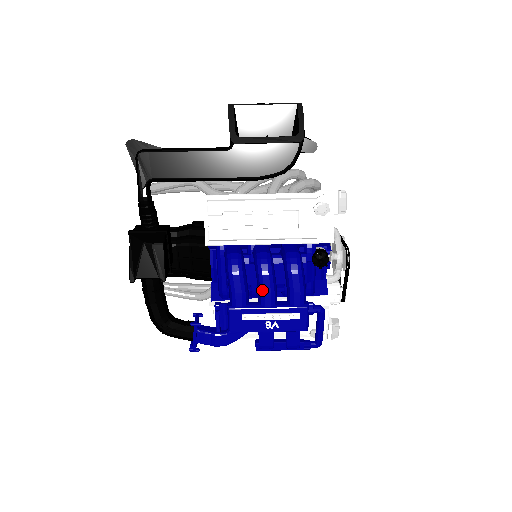
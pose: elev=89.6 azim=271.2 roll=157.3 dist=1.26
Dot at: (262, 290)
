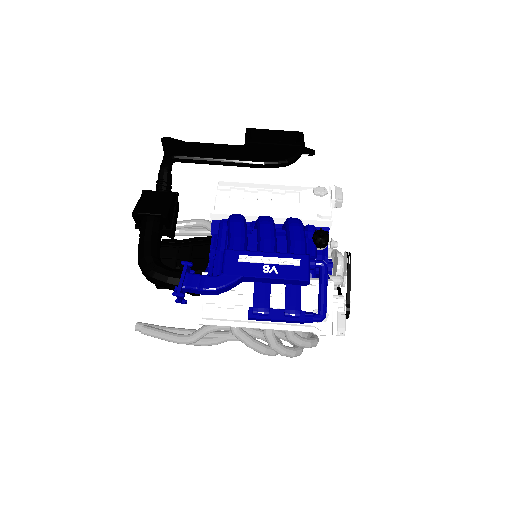
Dot at: (262, 237)
